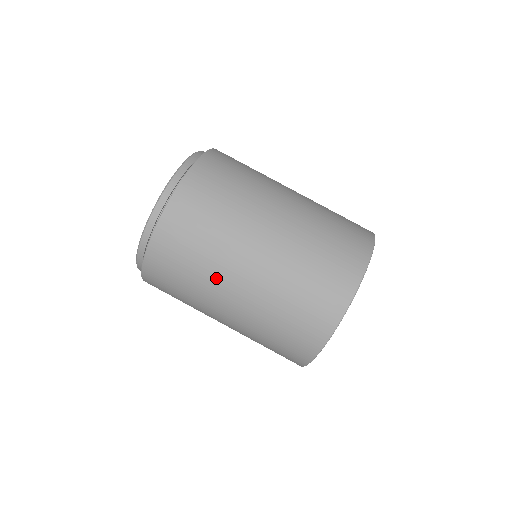
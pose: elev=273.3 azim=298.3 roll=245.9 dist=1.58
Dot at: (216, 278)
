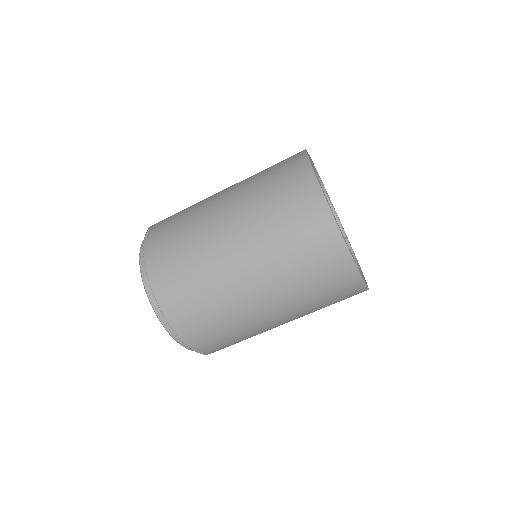
Dot at: (252, 325)
